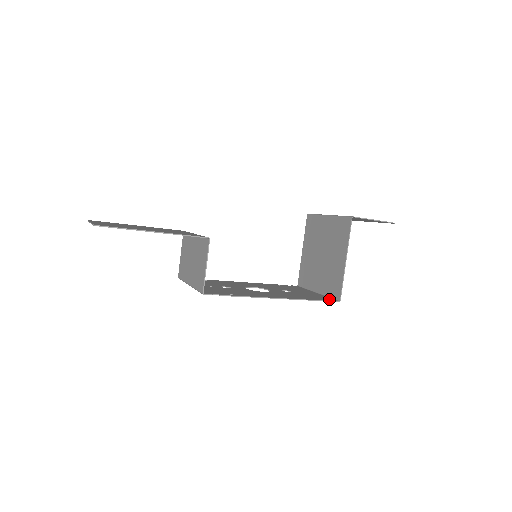
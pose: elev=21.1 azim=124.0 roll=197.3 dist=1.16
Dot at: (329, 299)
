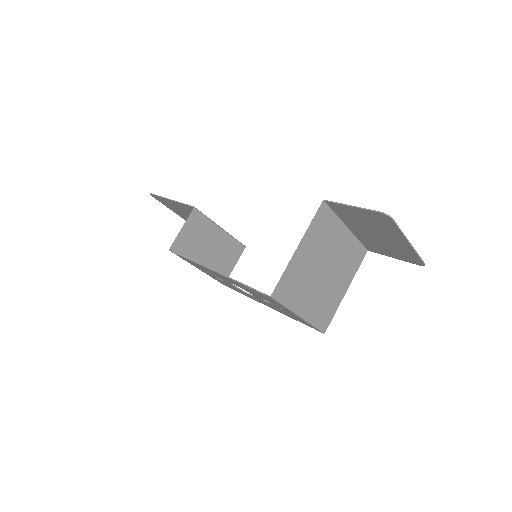
Dot at: occluded
